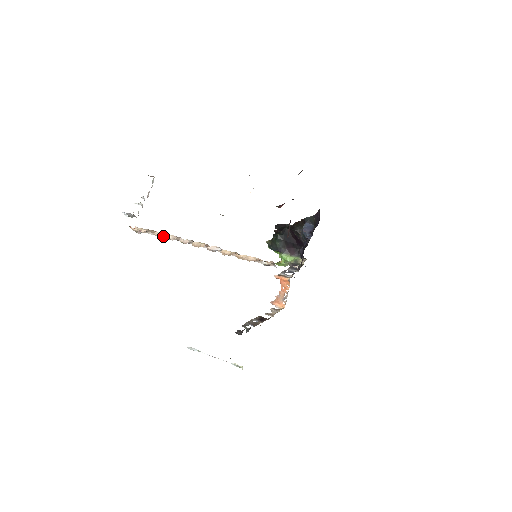
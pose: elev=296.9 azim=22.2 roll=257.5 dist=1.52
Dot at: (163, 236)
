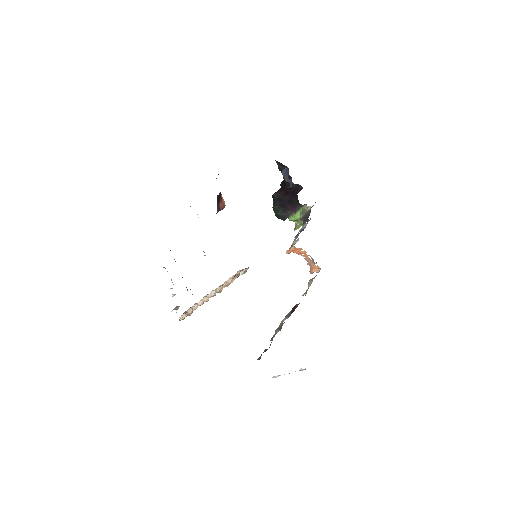
Dot at: occluded
